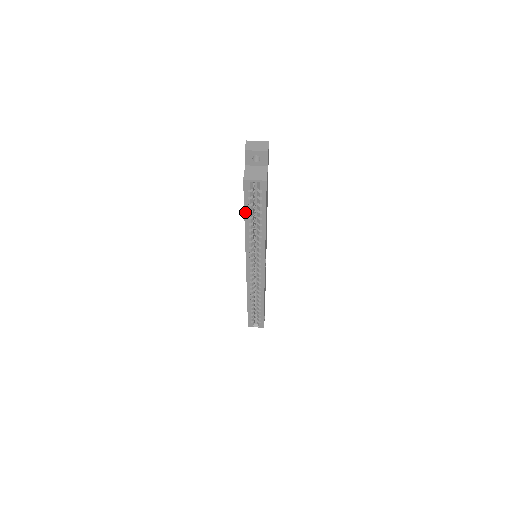
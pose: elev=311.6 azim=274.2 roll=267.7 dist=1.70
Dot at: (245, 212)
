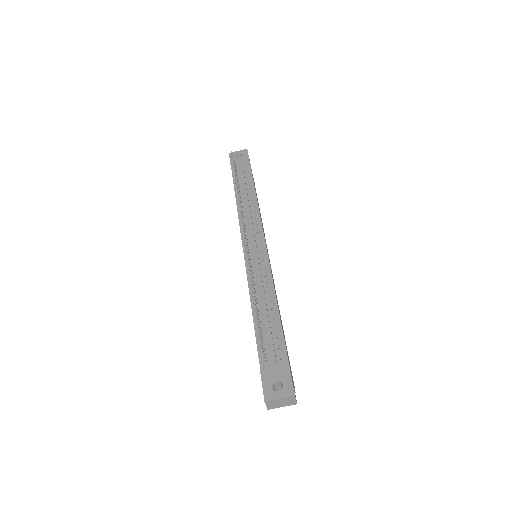
Dot at: occluded
